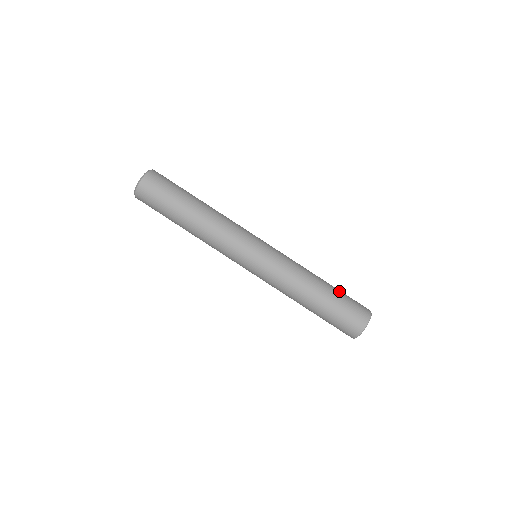
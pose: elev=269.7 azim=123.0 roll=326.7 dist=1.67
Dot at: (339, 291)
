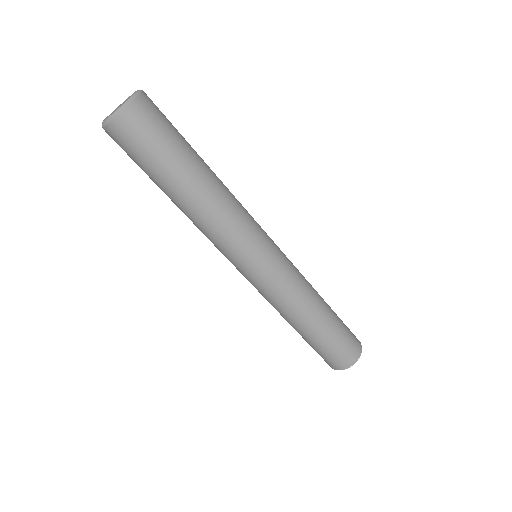
Dot at: occluded
